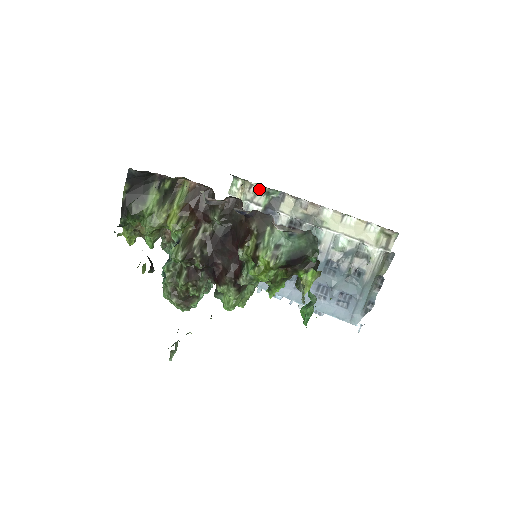
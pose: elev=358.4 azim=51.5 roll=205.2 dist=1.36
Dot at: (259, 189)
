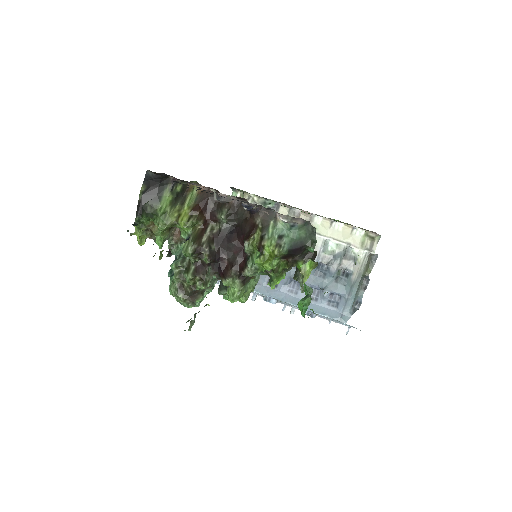
Dot at: (256, 200)
